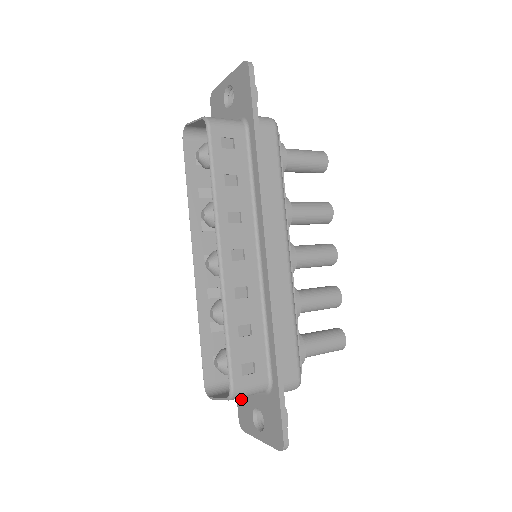
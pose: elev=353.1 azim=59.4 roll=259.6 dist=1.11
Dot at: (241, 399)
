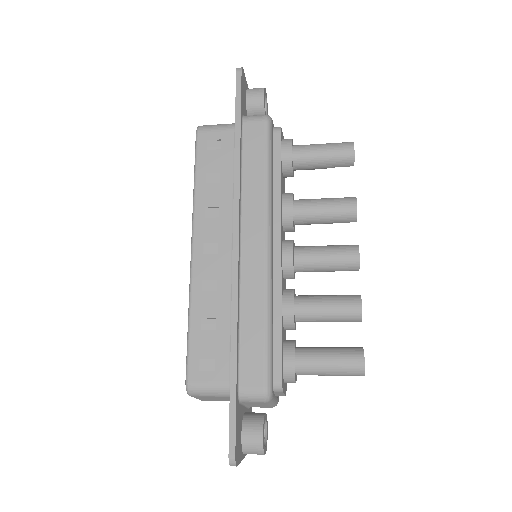
Dot at: occluded
